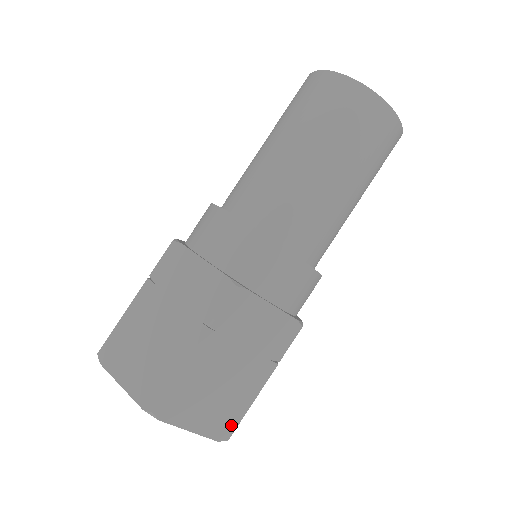
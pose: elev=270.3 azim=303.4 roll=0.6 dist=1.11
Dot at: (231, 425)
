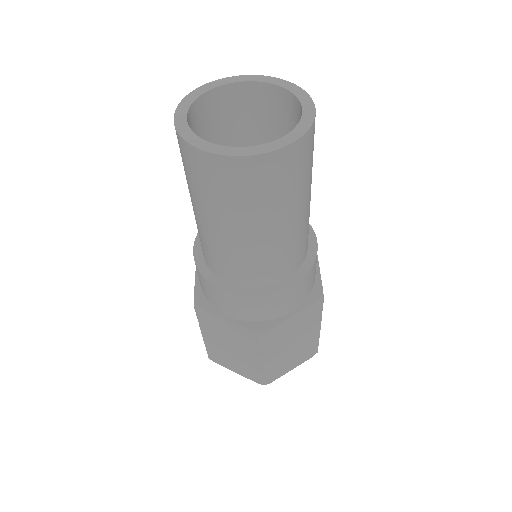
Dot at: (314, 350)
